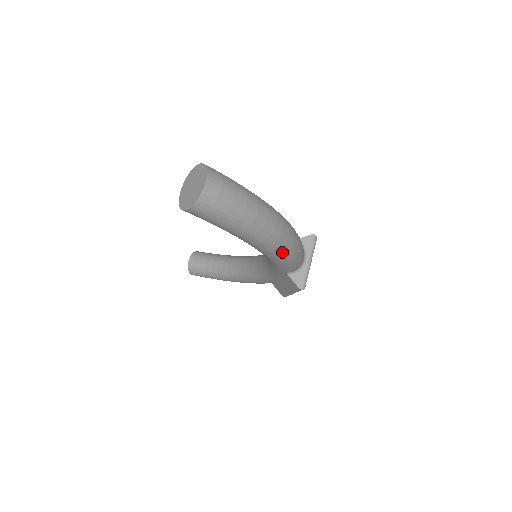
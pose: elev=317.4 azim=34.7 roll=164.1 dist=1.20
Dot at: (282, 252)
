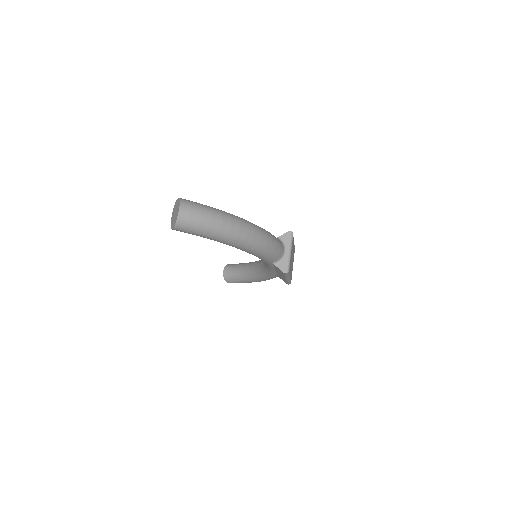
Dot at: (254, 246)
